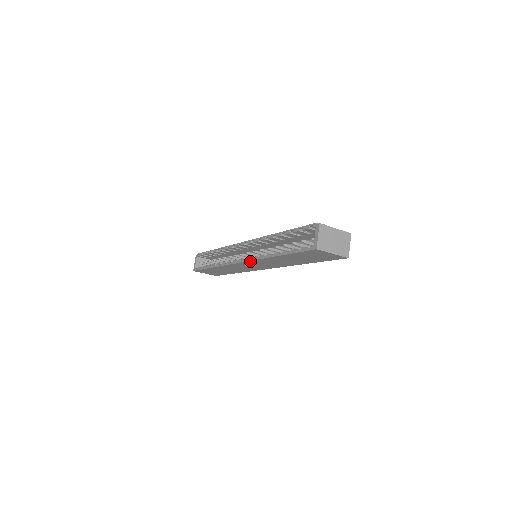
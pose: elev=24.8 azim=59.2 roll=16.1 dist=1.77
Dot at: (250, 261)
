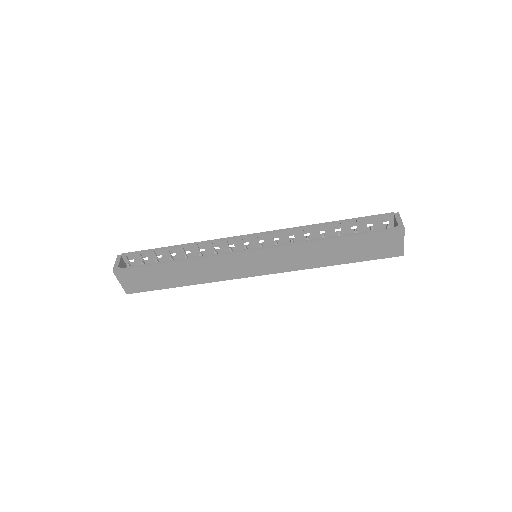
Dot at: (275, 248)
